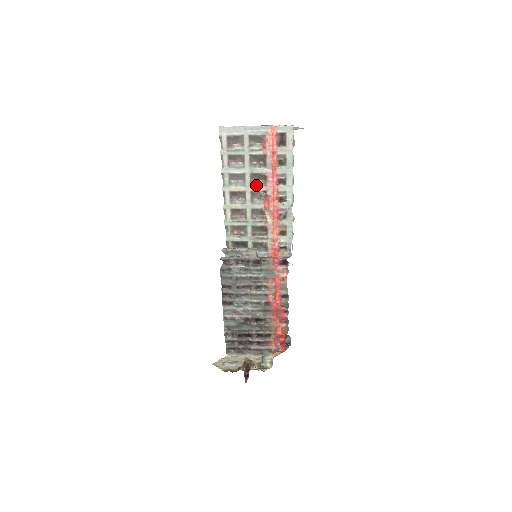
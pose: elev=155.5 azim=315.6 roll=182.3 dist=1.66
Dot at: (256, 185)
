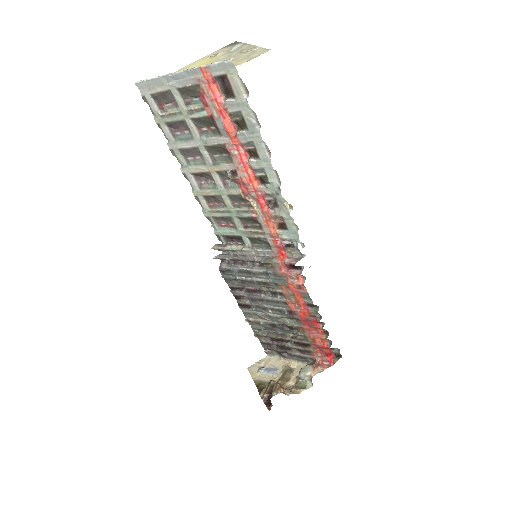
Dot at: (219, 162)
